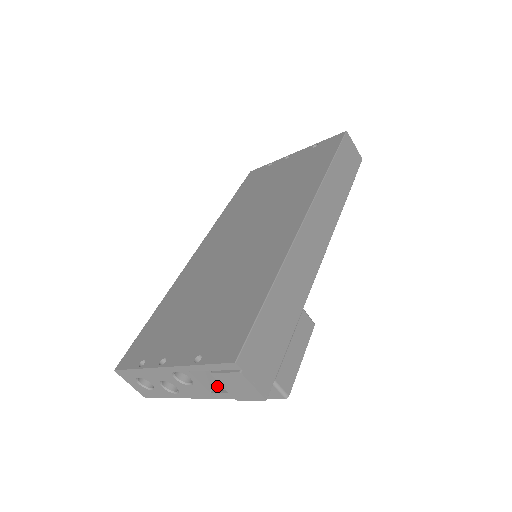
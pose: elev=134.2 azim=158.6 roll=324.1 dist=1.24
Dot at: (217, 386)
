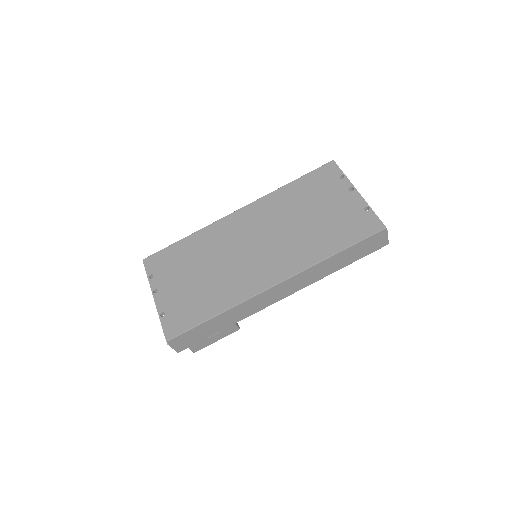
Dot at: occluded
